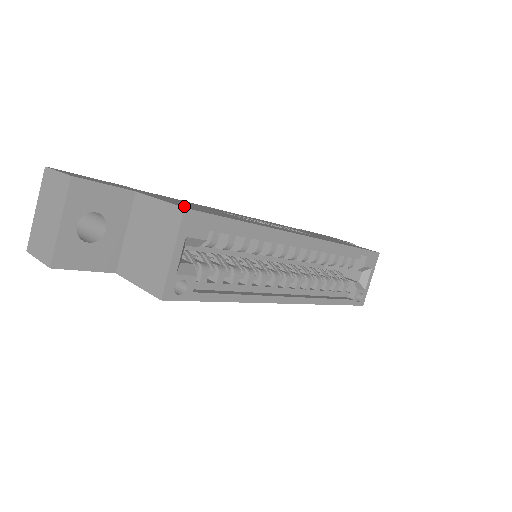
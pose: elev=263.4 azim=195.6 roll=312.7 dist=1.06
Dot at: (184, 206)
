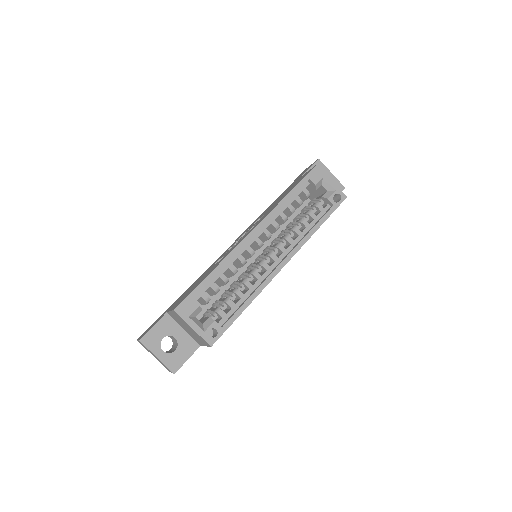
Dot at: occluded
